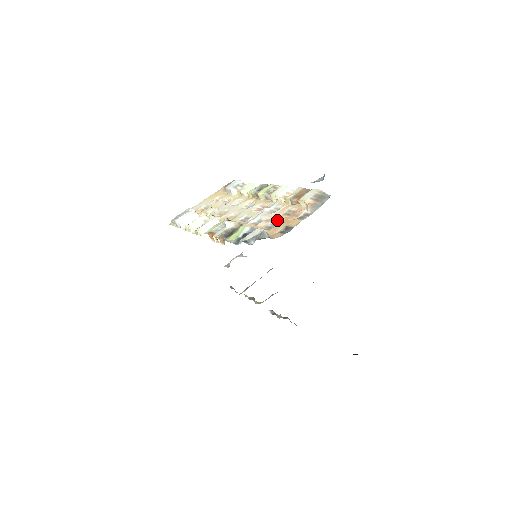
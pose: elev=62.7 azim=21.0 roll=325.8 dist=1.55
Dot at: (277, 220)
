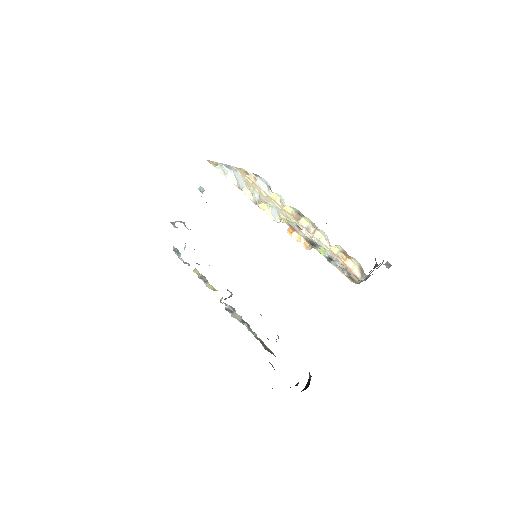
Dot at: occluded
